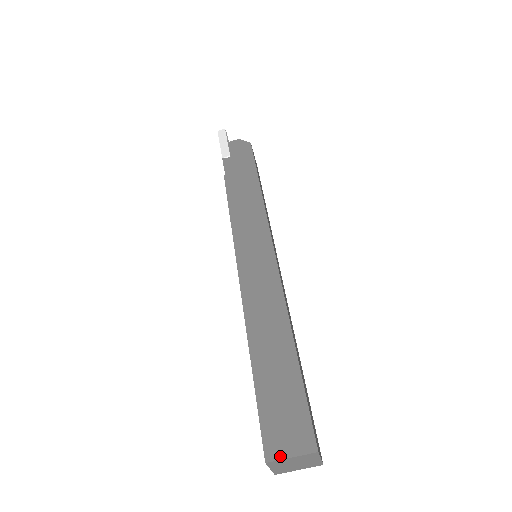
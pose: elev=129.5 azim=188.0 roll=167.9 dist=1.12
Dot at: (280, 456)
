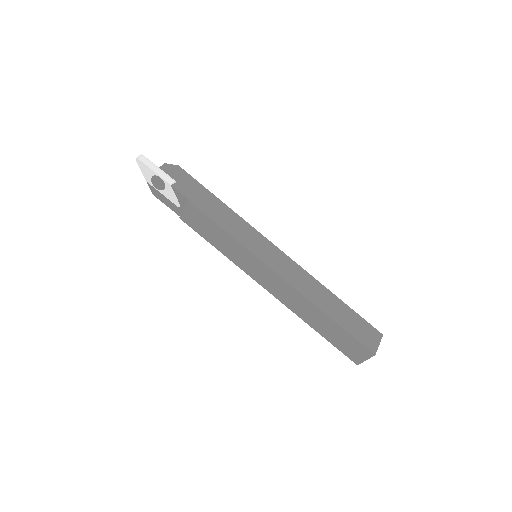
Dot at: (376, 348)
